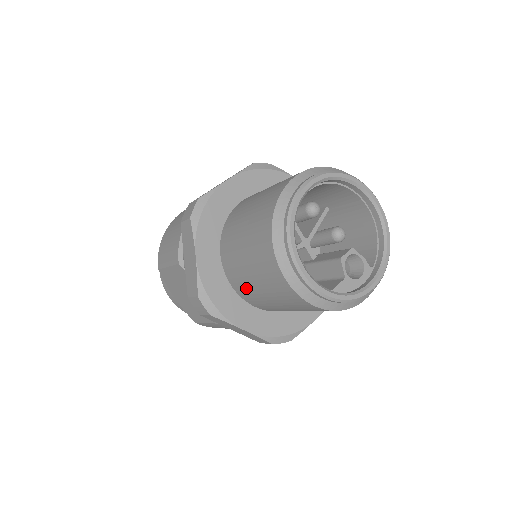
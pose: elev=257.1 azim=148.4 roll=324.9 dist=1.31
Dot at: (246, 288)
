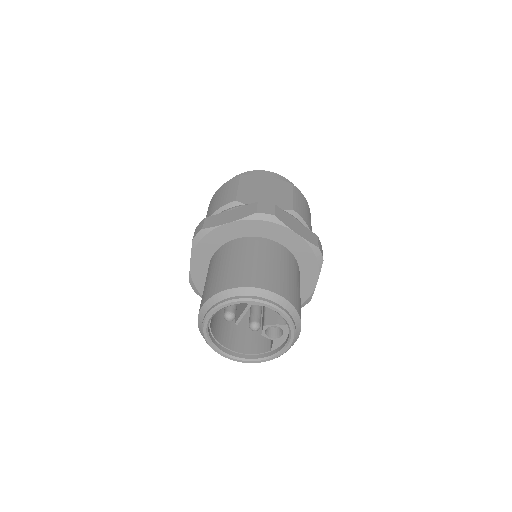
Dot at: occluded
